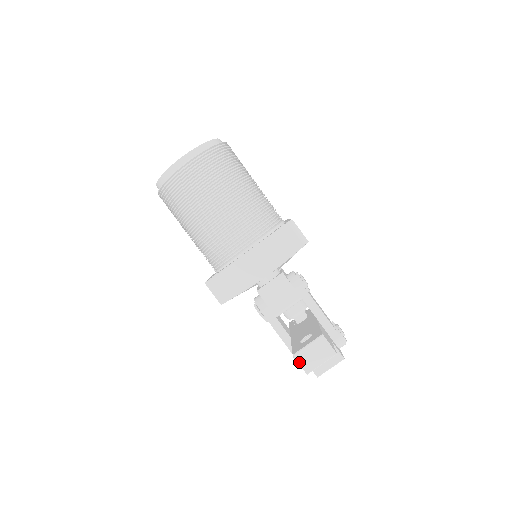
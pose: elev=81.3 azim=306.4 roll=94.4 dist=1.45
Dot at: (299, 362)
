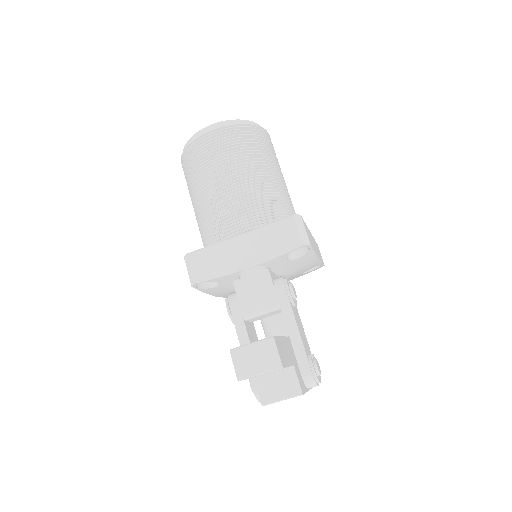
Dot at: (234, 361)
